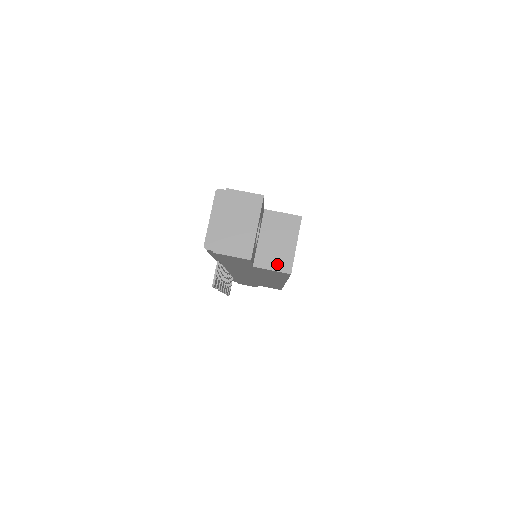
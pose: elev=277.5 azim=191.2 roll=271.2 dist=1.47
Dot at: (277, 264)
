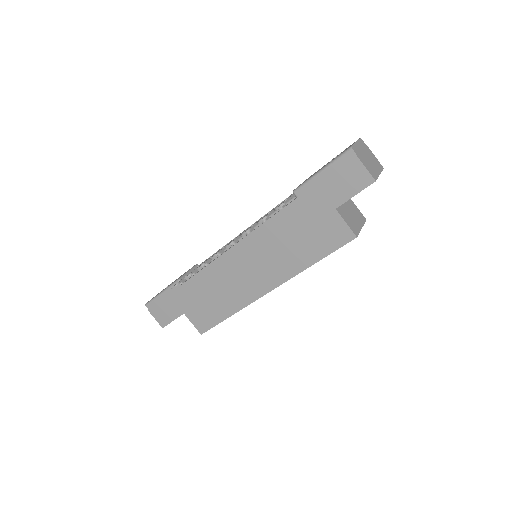
Dot at: (350, 224)
